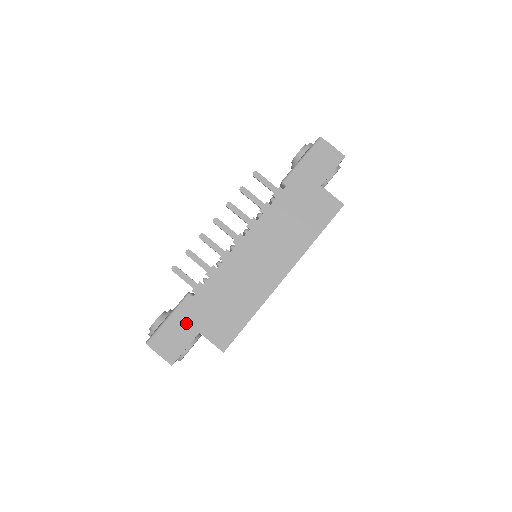
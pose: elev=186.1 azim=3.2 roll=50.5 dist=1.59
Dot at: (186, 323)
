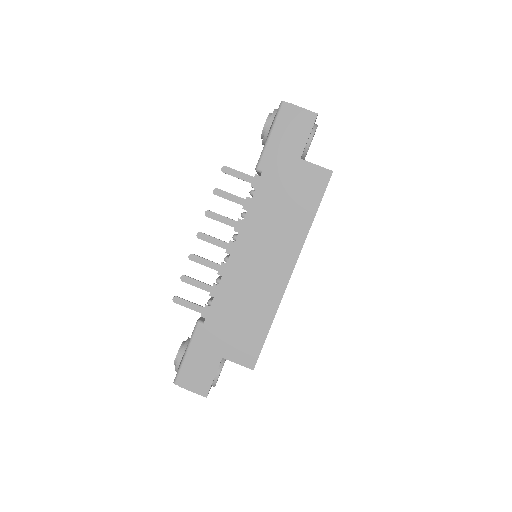
Dot at: (206, 352)
